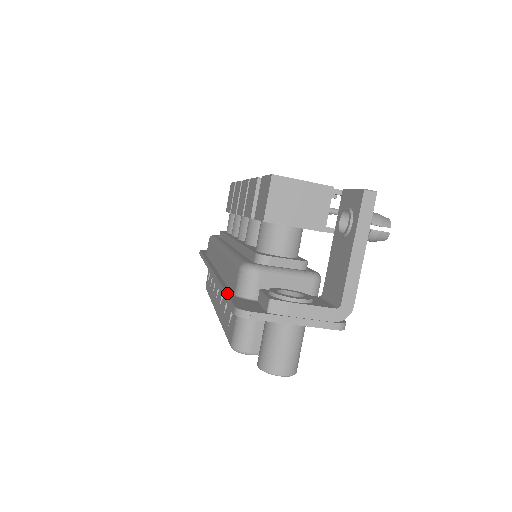
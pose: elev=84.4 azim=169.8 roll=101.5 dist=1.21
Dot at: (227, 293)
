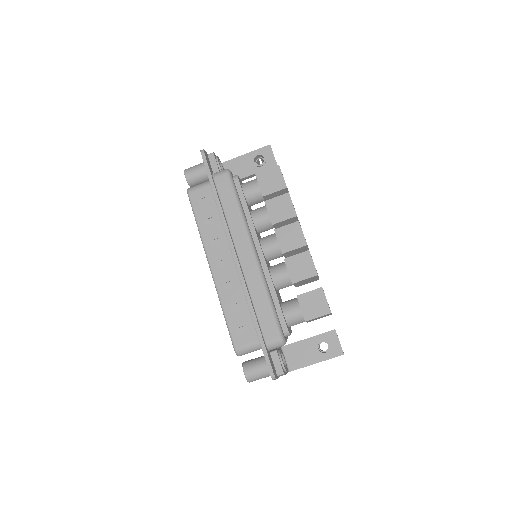
Dot at: (264, 342)
